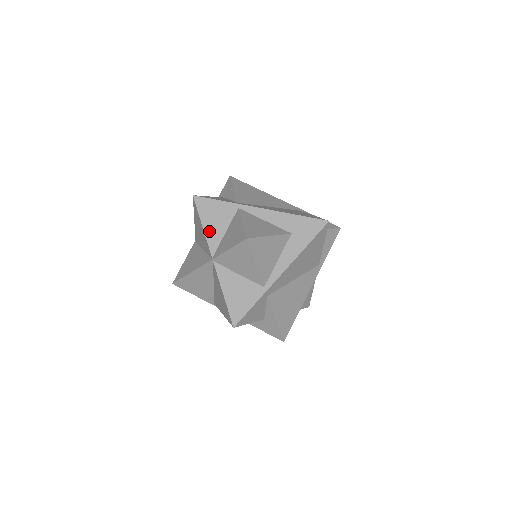
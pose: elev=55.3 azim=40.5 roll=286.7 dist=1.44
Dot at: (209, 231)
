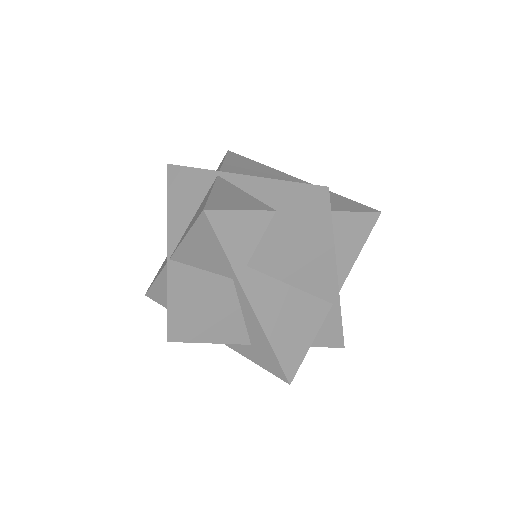
Dot at: (187, 247)
